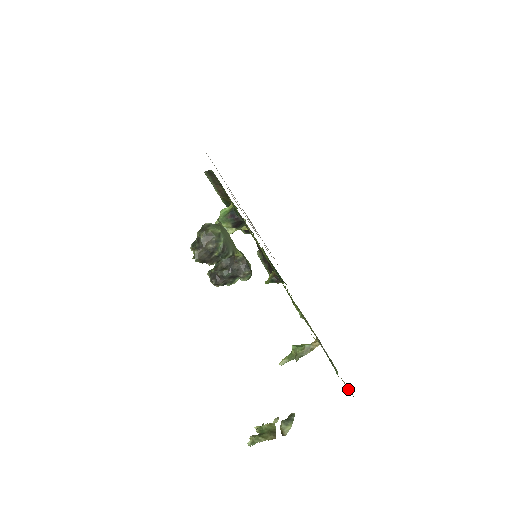
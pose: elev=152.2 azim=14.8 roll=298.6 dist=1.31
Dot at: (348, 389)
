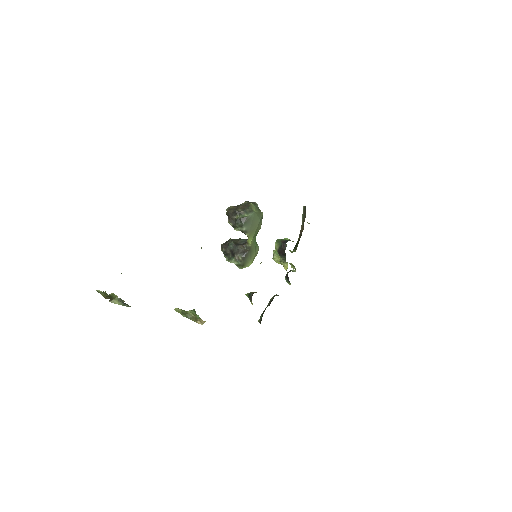
Dot at: occluded
